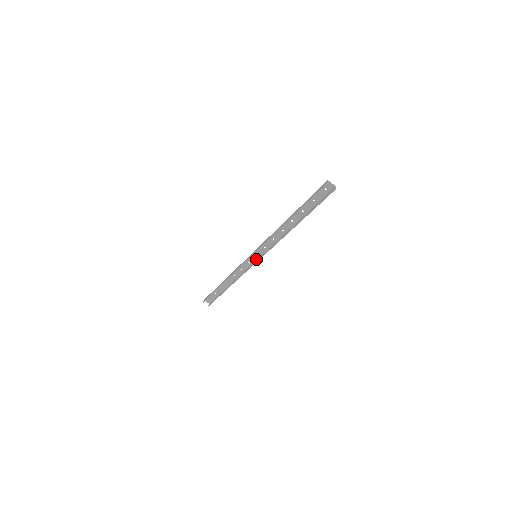
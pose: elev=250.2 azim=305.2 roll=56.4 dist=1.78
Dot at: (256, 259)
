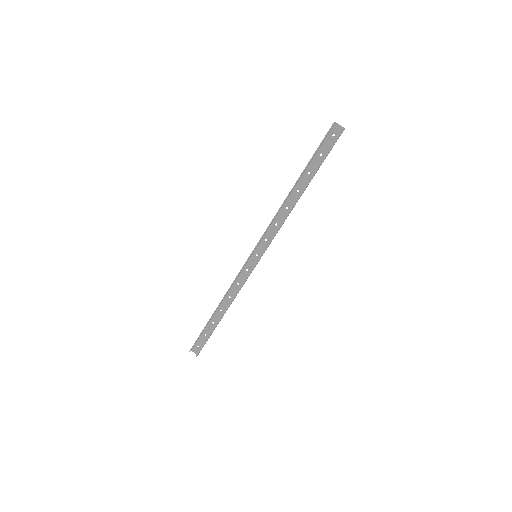
Dot at: (256, 262)
